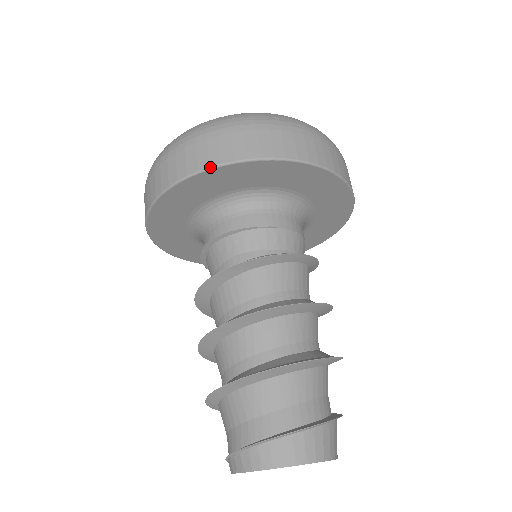
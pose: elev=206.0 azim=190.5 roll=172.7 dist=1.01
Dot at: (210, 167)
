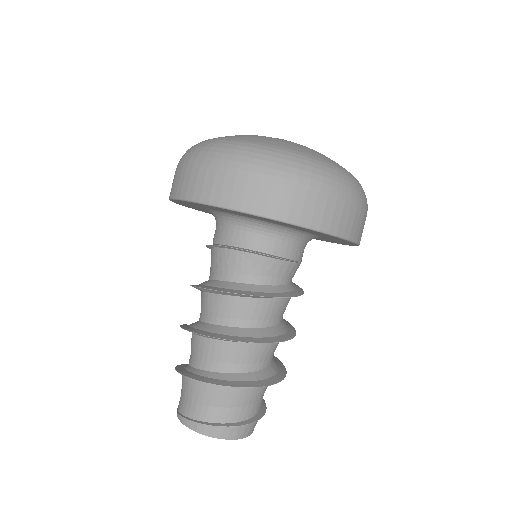
Dot at: (337, 236)
